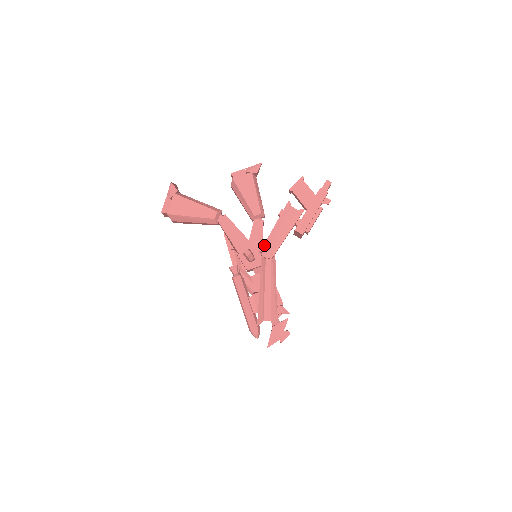
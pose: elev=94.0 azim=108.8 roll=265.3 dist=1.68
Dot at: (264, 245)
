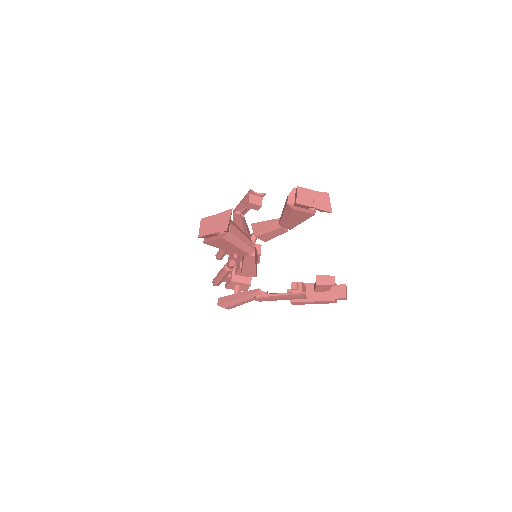
Dot at: (261, 298)
